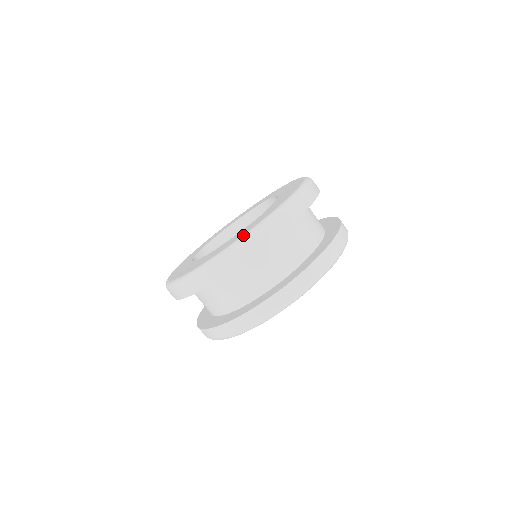
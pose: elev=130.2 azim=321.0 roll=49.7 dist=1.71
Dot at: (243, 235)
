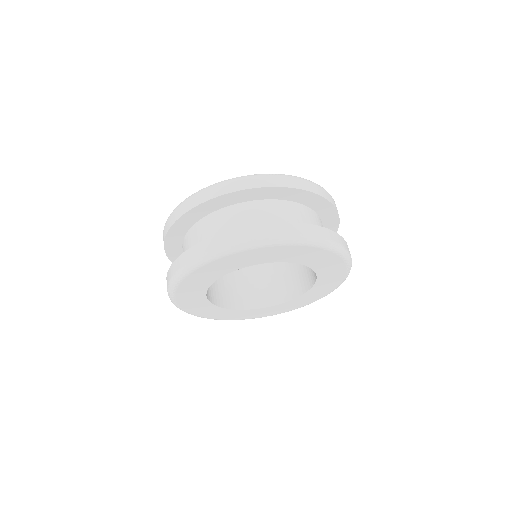
Dot at: occluded
